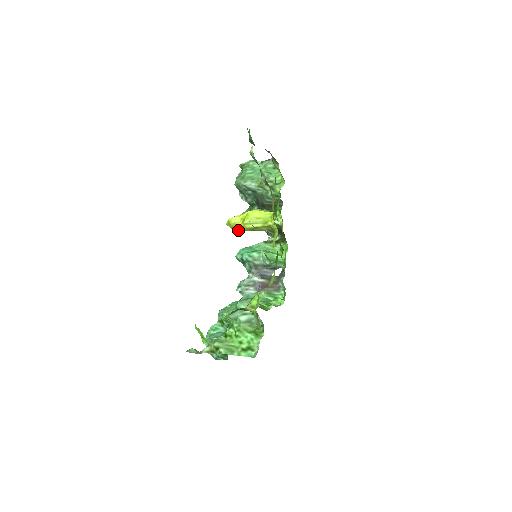
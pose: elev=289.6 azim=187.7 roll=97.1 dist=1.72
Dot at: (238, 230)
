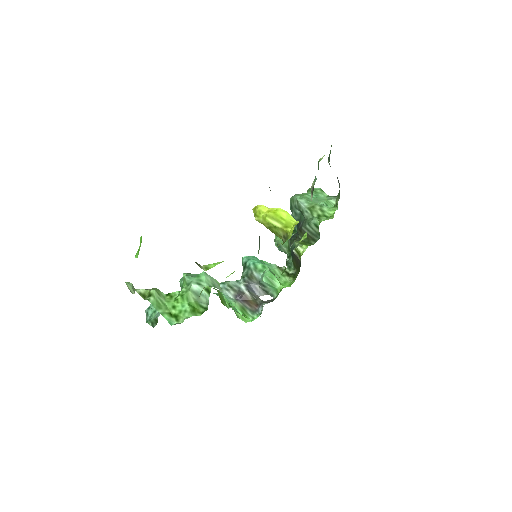
Dot at: (258, 219)
